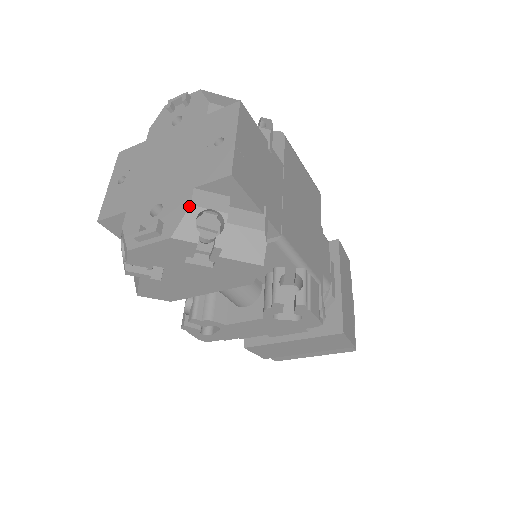
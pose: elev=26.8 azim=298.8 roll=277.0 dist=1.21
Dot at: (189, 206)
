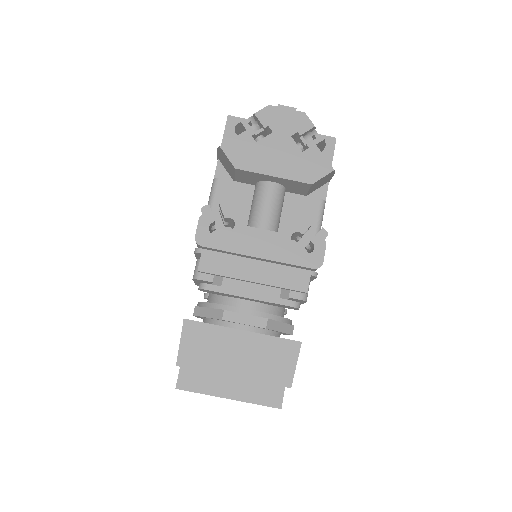
Dot at: occluded
